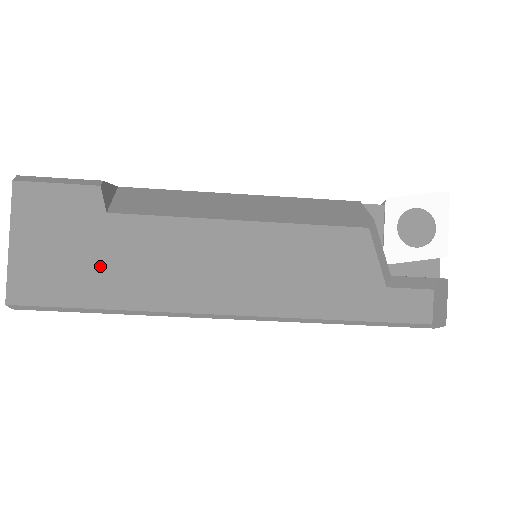
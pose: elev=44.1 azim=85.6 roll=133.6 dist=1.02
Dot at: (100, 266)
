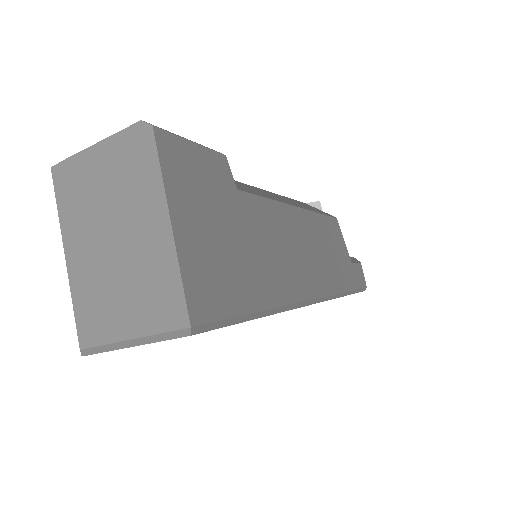
Dot at: (249, 256)
